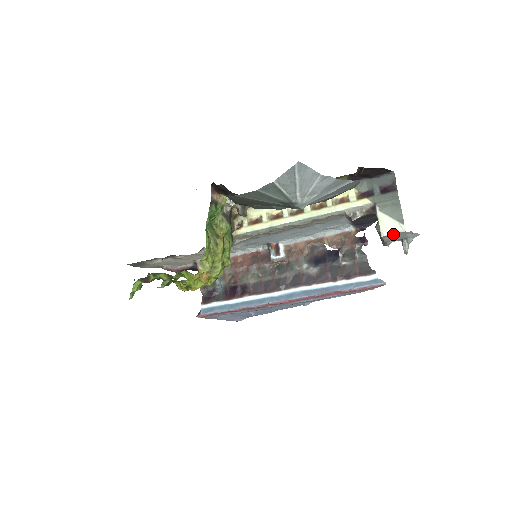
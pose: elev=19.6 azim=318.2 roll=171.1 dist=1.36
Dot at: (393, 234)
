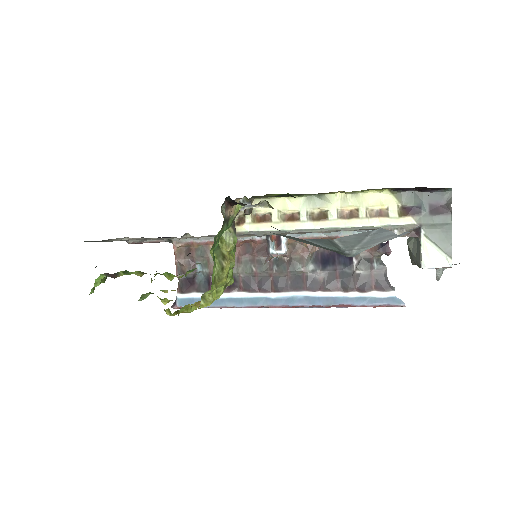
Dot at: (436, 268)
